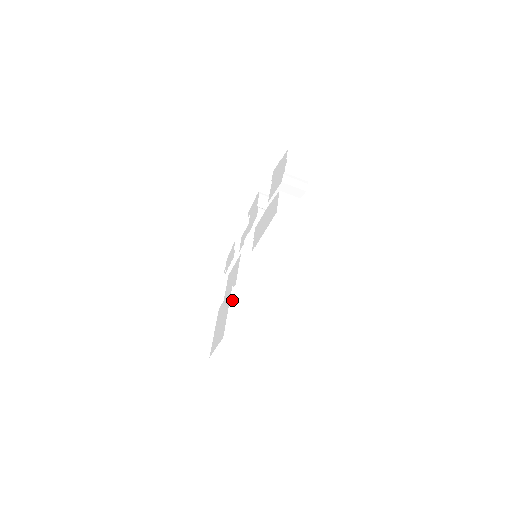
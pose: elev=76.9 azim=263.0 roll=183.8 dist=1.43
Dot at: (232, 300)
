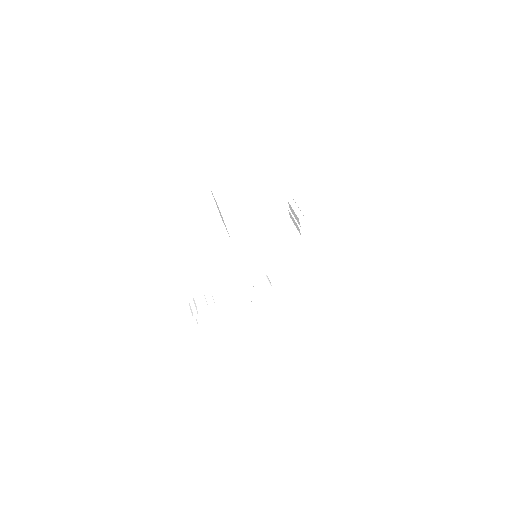
Dot at: occluded
